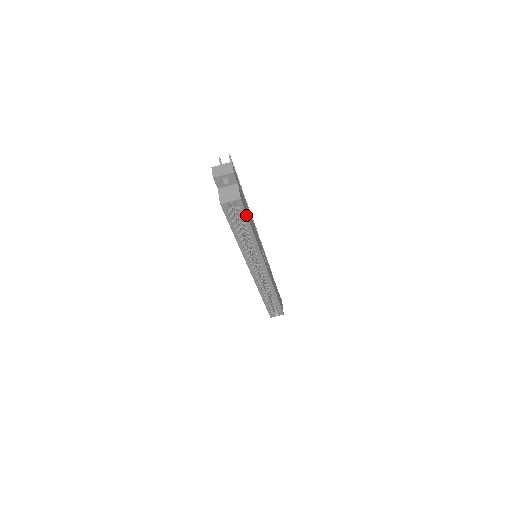
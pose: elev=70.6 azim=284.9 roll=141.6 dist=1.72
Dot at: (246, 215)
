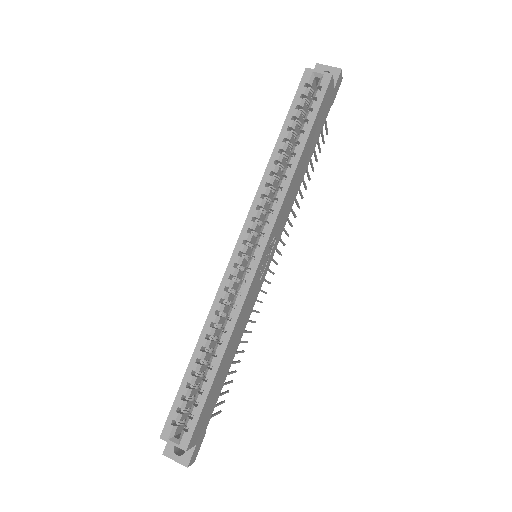
Dot at: (319, 108)
